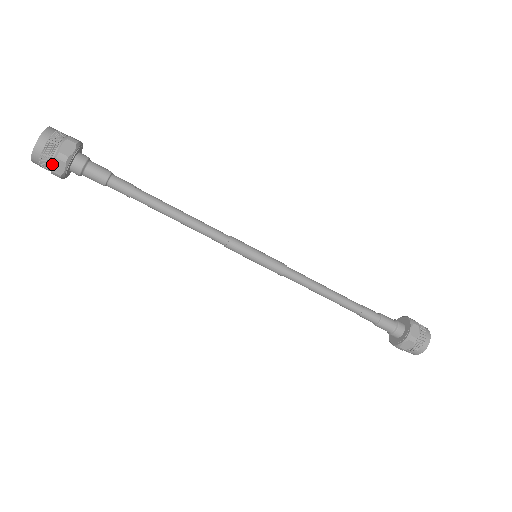
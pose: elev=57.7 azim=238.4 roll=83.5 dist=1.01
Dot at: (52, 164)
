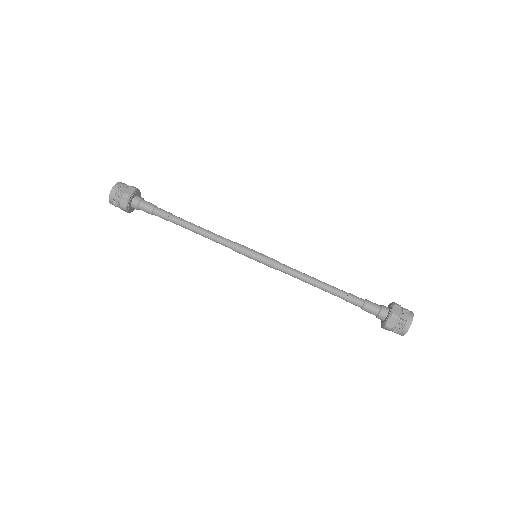
Dot at: (120, 201)
